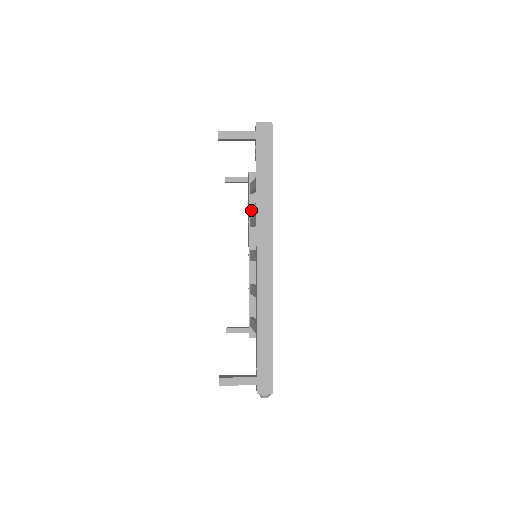
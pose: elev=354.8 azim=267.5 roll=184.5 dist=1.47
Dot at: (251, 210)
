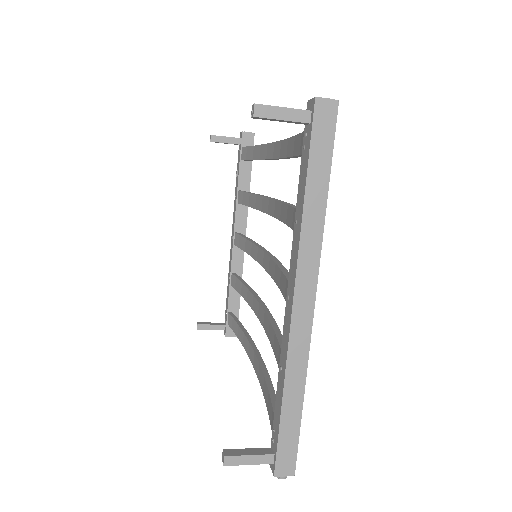
Dot at: (241, 181)
